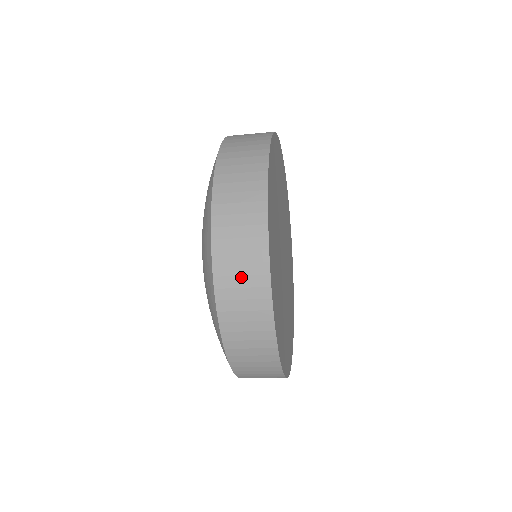
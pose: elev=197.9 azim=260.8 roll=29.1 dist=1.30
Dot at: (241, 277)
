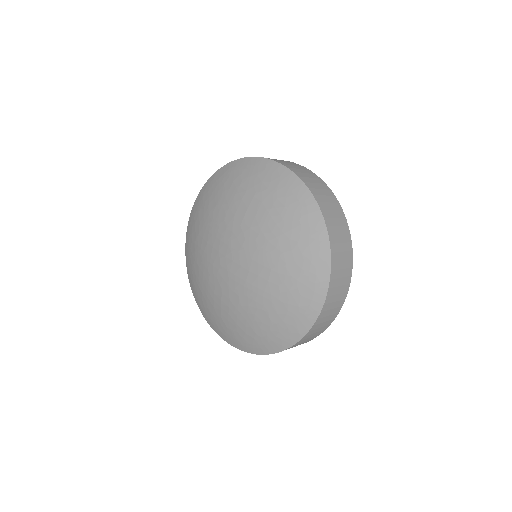
Dot at: (340, 235)
